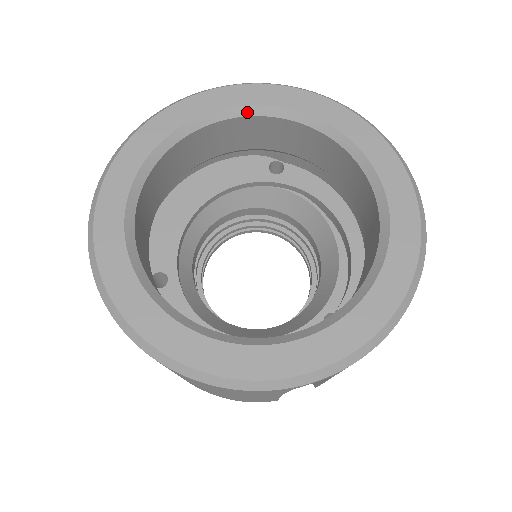
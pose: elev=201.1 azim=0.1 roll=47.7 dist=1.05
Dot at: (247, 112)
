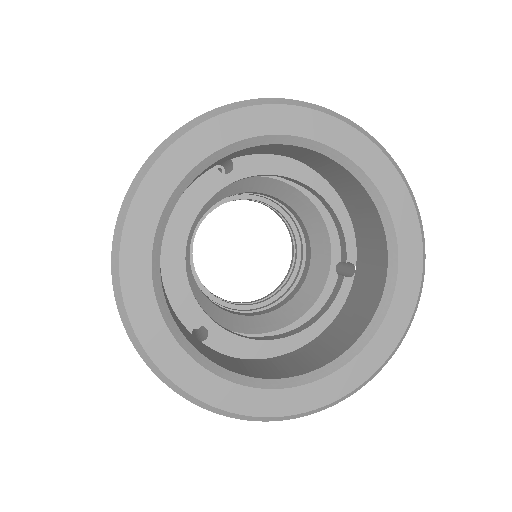
Dot at: (205, 165)
